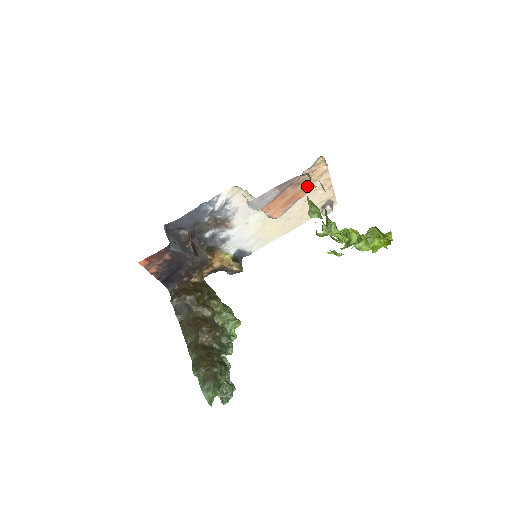
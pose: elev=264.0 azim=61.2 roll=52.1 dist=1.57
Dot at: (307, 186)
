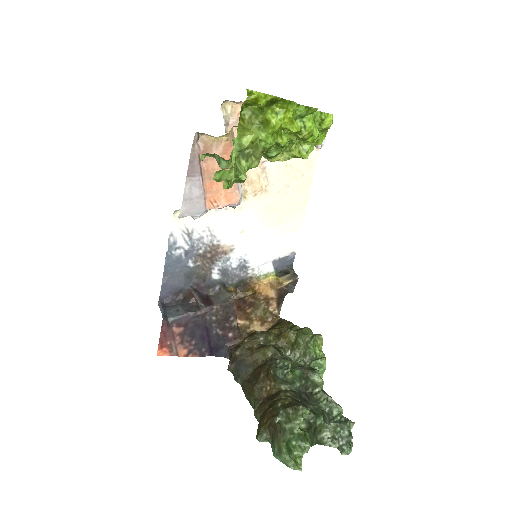
Dot at: (221, 144)
